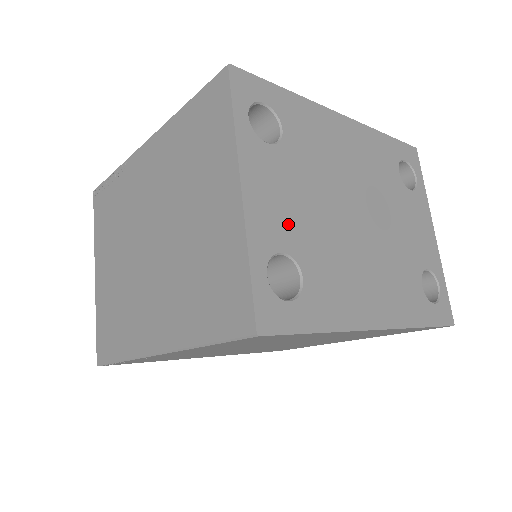
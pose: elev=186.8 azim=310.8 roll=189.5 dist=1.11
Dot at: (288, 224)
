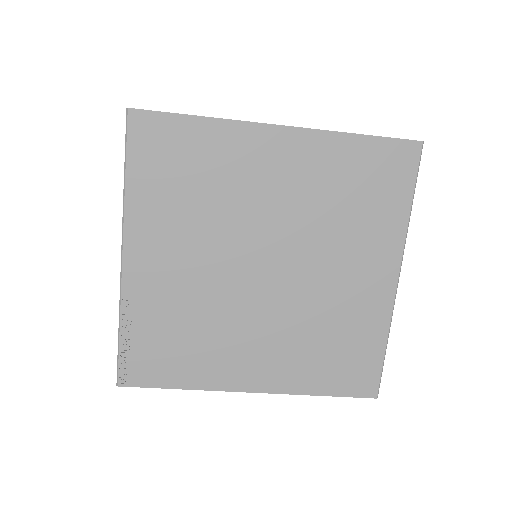
Dot at: occluded
